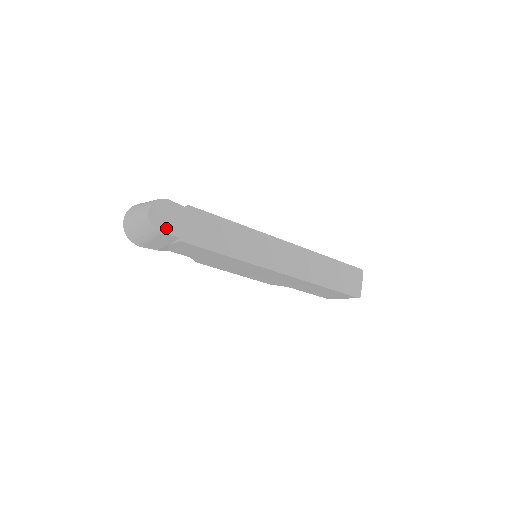
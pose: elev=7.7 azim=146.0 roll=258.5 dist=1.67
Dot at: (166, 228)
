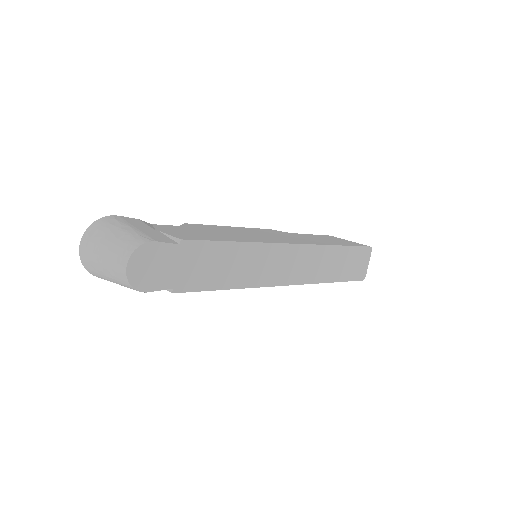
Dot at: (153, 283)
